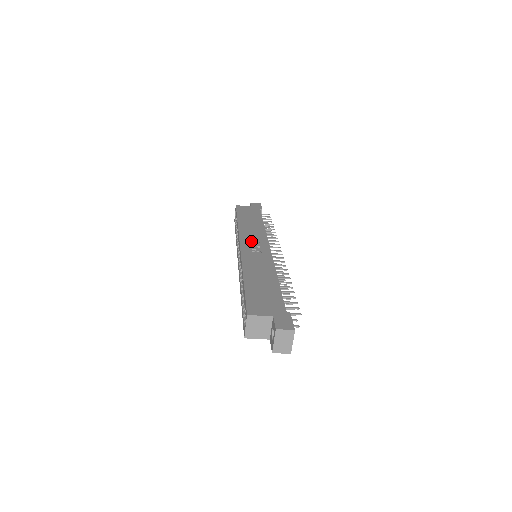
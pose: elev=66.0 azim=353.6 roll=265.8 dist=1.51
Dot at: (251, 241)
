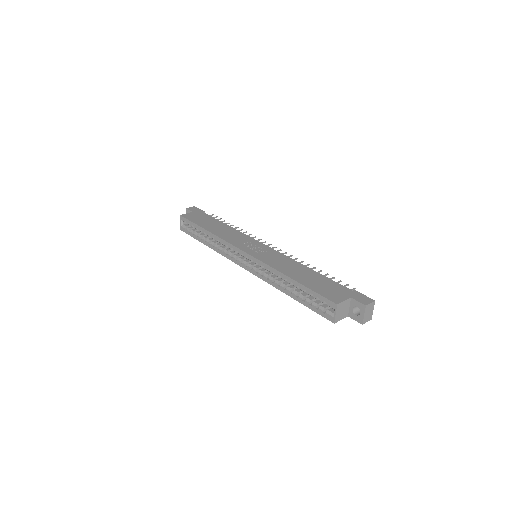
Dot at: (245, 244)
